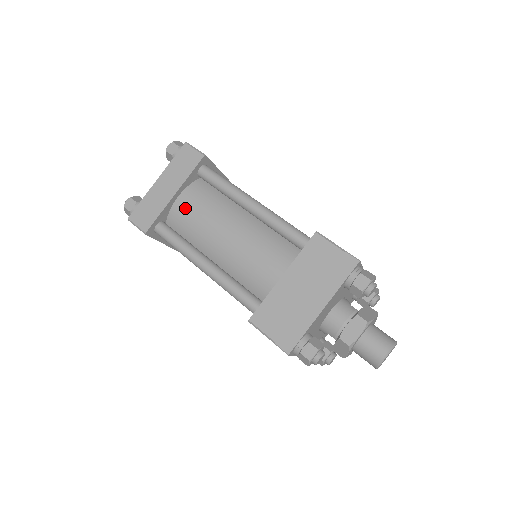
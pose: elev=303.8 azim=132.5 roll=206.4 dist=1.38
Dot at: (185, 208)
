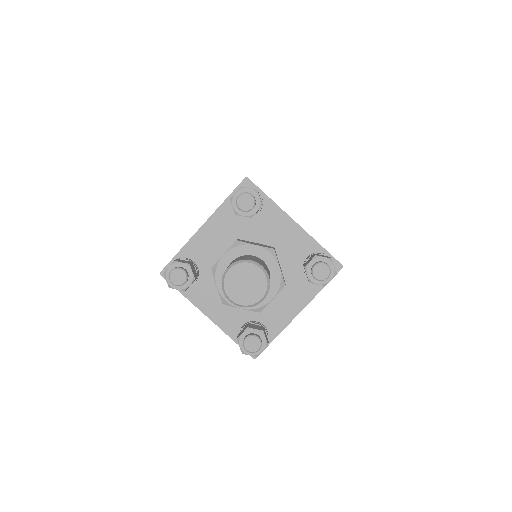
Dot at: occluded
